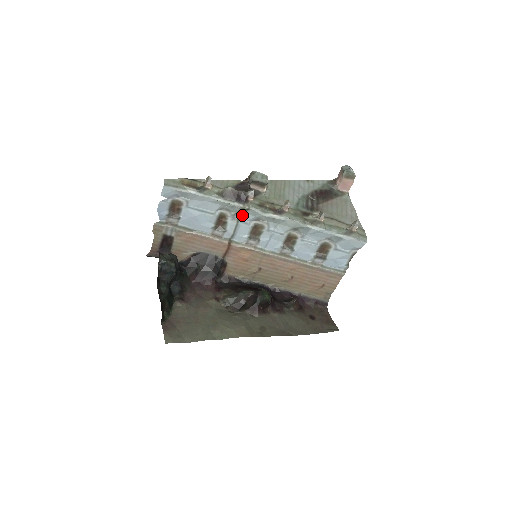
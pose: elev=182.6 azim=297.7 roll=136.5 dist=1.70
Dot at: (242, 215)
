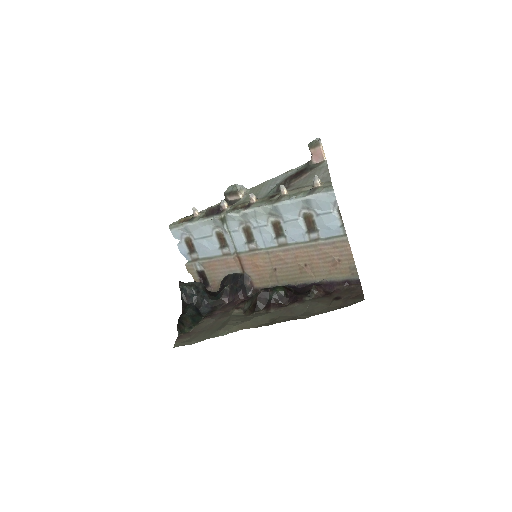
Dot at: (229, 225)
